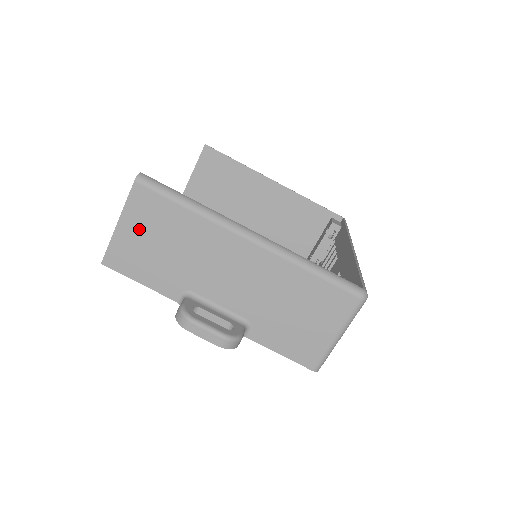
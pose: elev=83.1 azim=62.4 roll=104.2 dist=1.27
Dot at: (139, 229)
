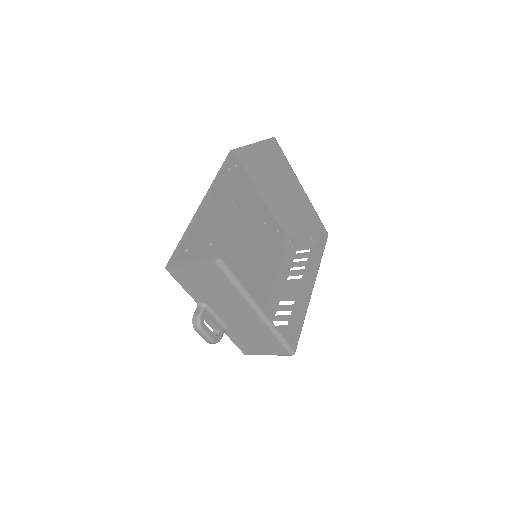
Dot at: (200, 274)
